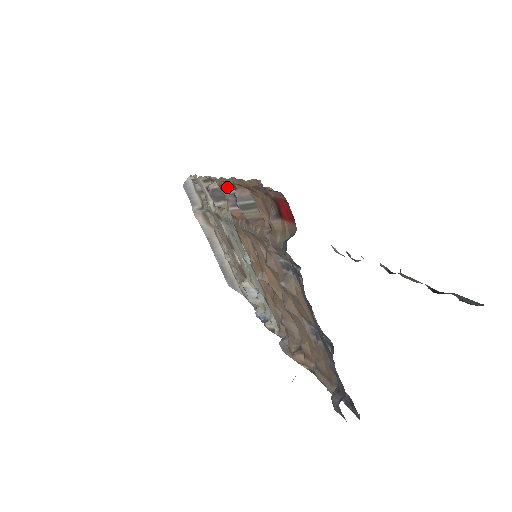
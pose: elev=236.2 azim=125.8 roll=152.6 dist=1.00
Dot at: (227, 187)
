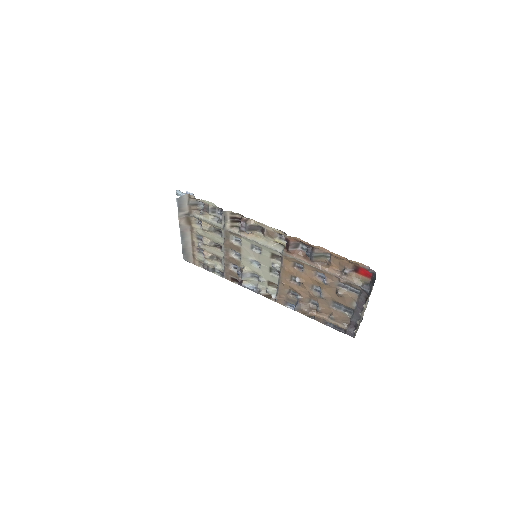
Dot at: (295, 241)
